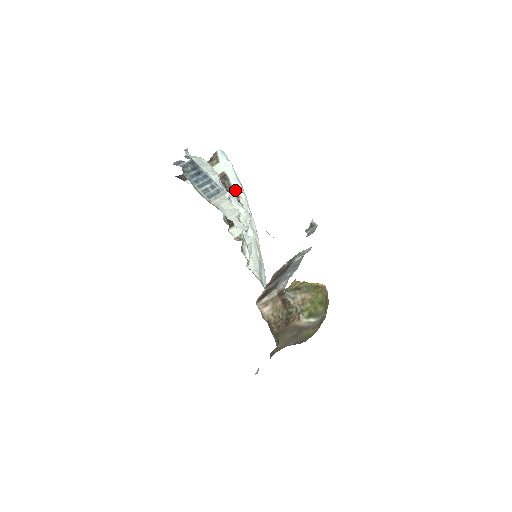
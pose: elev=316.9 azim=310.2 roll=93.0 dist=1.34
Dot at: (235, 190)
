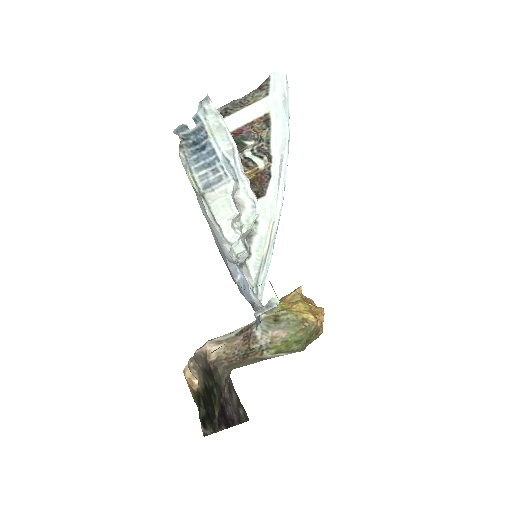
Dot at: (272, 148)
